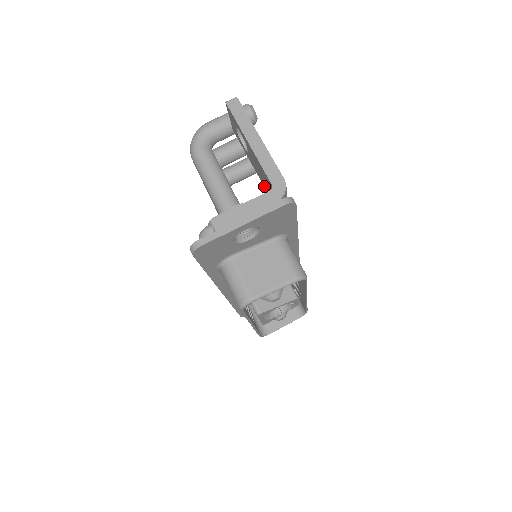
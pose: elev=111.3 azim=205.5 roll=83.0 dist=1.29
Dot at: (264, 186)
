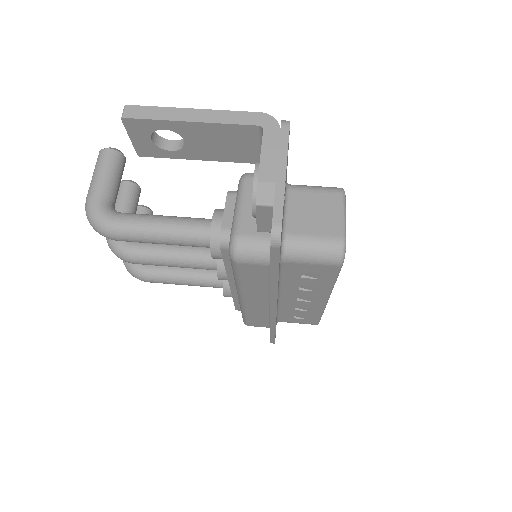
Dot at: (229, 160)
